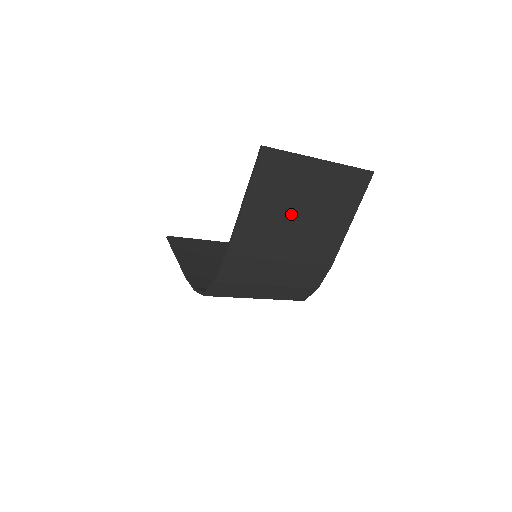
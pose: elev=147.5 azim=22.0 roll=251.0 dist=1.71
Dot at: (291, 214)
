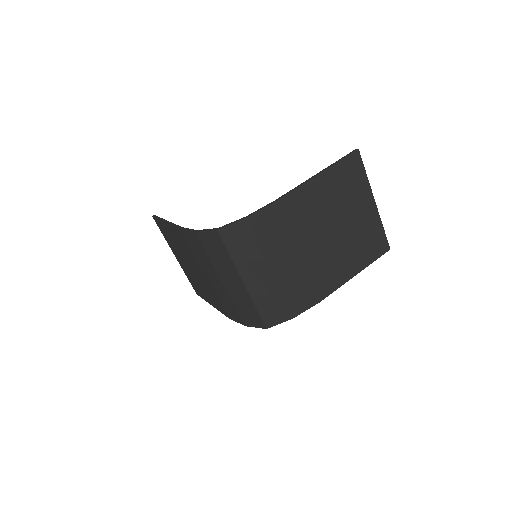
Dot at: (333, 220)
